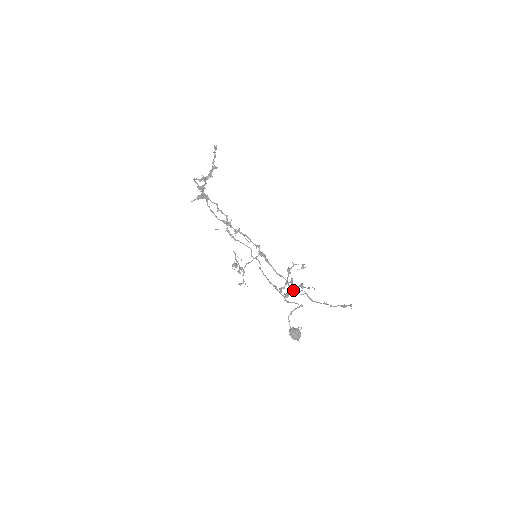
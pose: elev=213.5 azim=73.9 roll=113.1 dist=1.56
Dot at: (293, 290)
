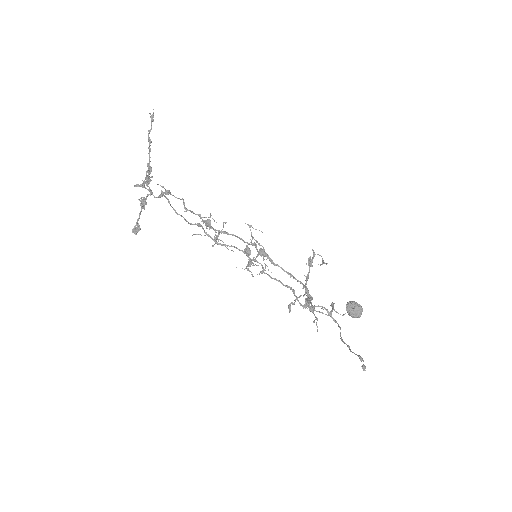
Dot at: (310, 302)
